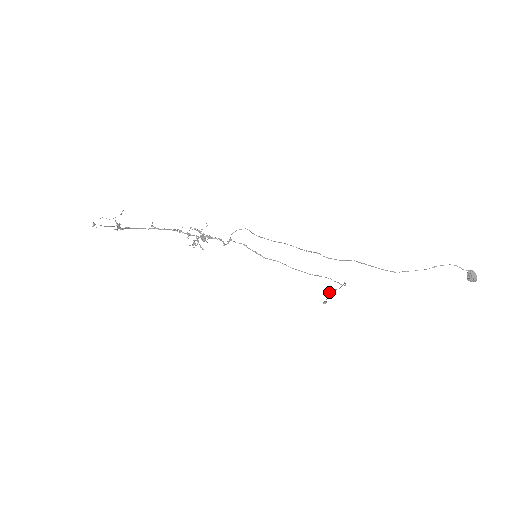
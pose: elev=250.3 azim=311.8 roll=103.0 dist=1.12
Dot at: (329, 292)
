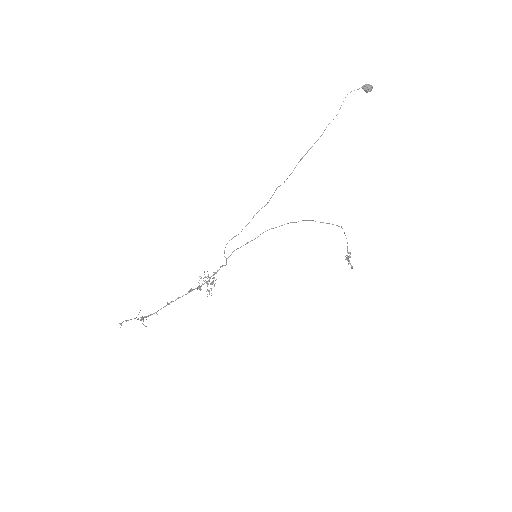
Dot at: (347, 258)
